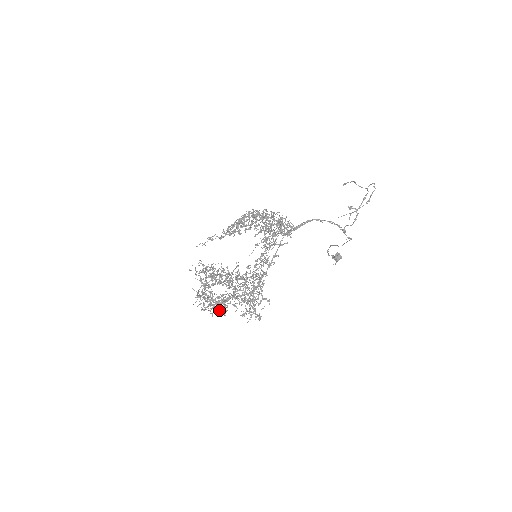
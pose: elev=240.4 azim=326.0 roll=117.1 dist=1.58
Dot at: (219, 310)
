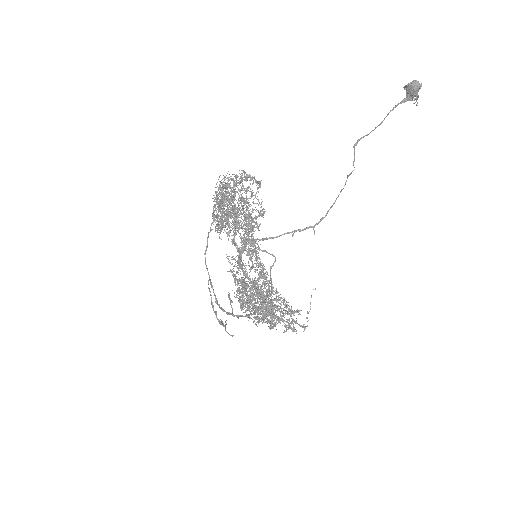
Dot at: occluded
